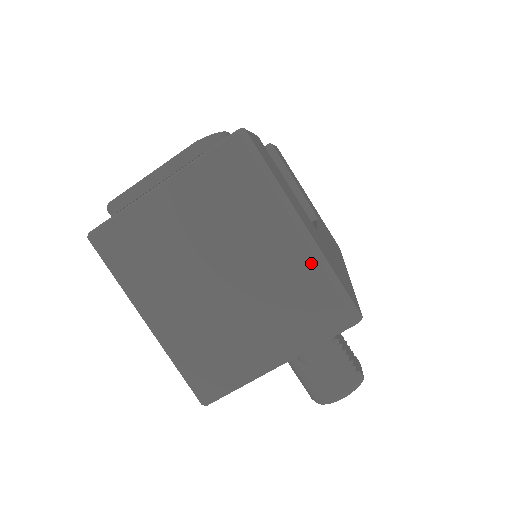
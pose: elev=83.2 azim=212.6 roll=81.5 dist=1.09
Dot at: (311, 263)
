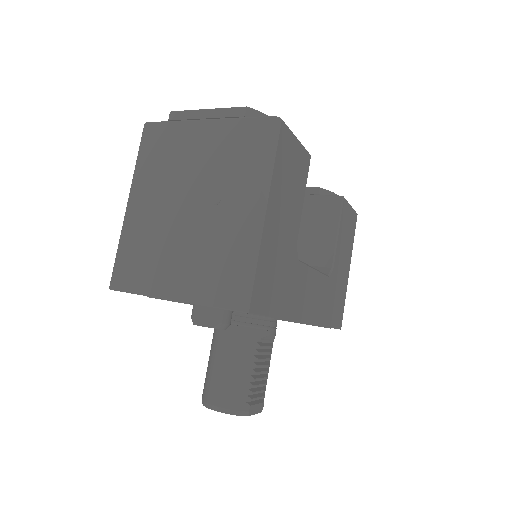
Dot at: (246, 241)
